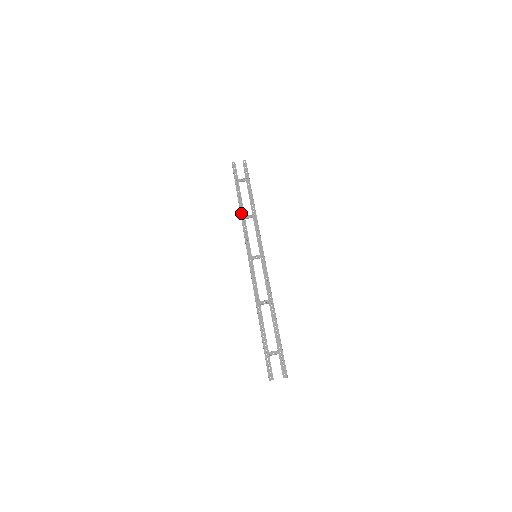
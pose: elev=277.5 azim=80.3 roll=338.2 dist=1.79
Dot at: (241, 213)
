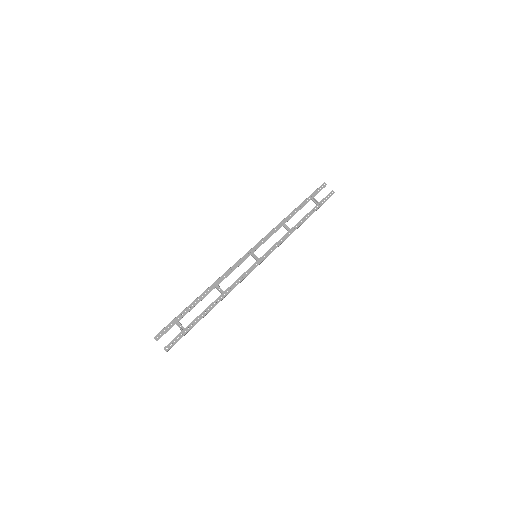
Dot at: (285, 219)
